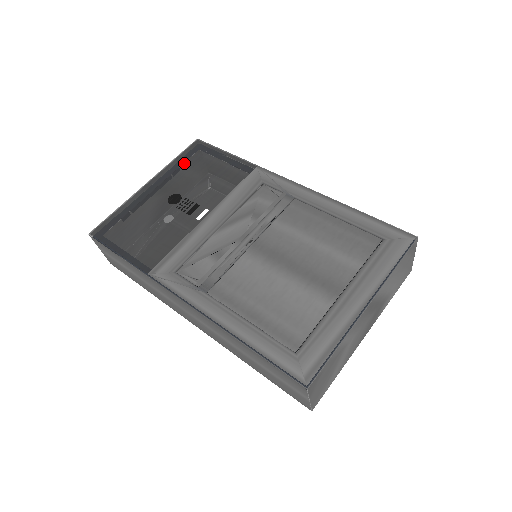
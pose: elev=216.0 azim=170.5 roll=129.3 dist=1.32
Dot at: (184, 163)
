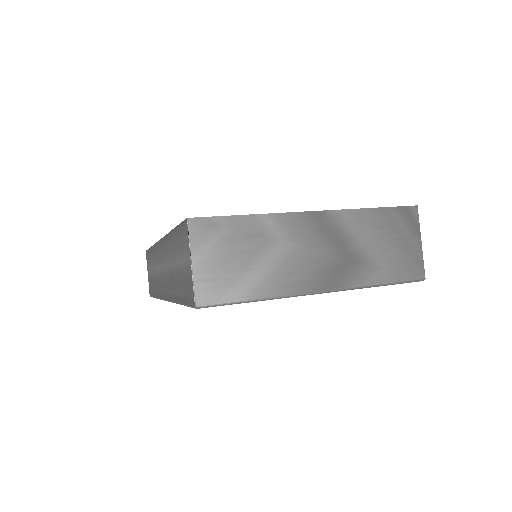
Dot at: occluded
